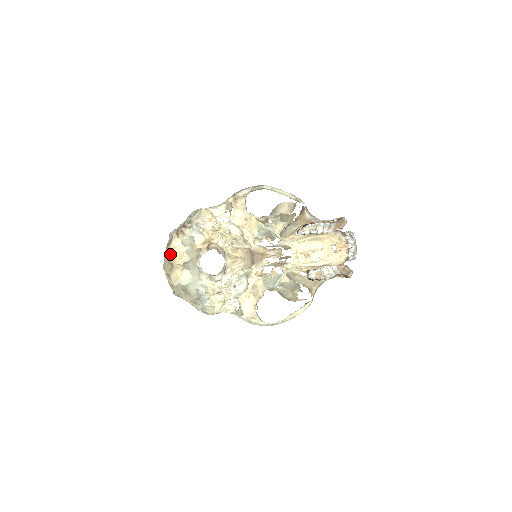
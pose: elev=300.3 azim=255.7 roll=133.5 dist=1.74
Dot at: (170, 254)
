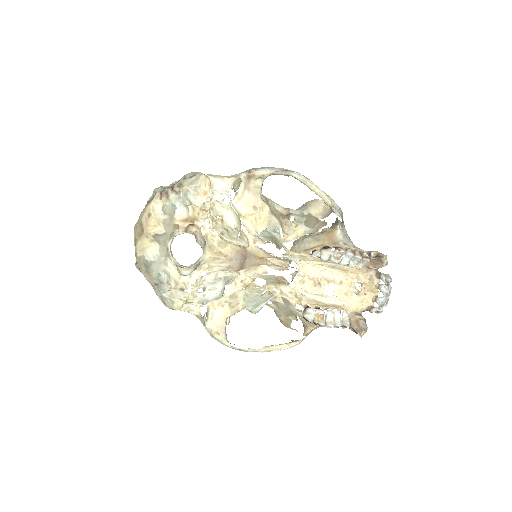
Dot at: (145, 216)
